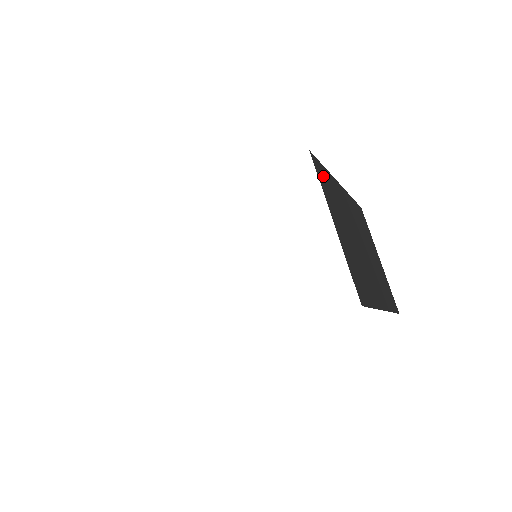
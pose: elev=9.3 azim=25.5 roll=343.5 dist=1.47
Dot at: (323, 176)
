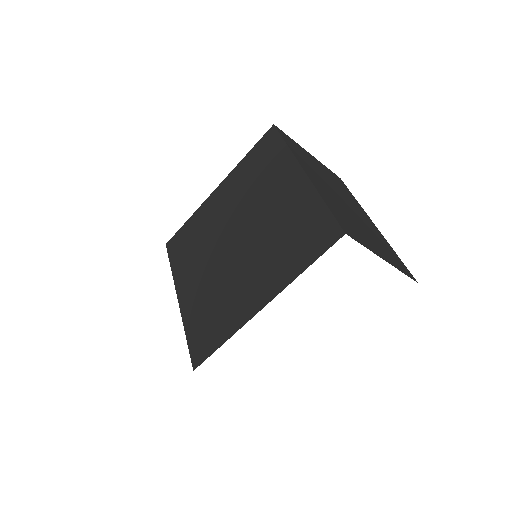
Dot at: (345, 225)
